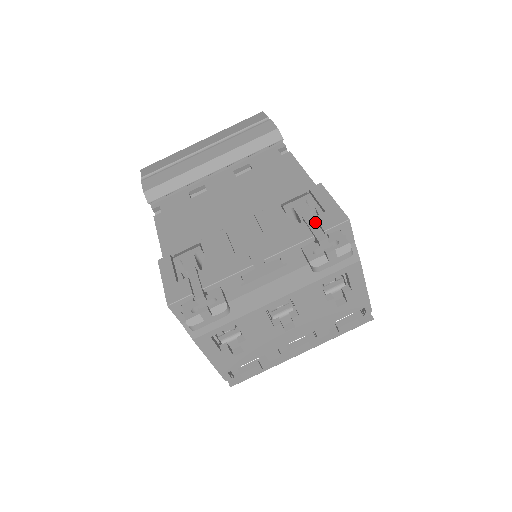
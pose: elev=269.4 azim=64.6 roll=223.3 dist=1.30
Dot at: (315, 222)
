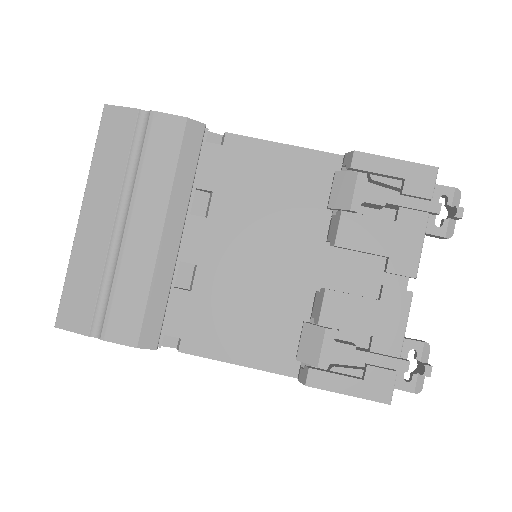
Dot at: (409, 198)
